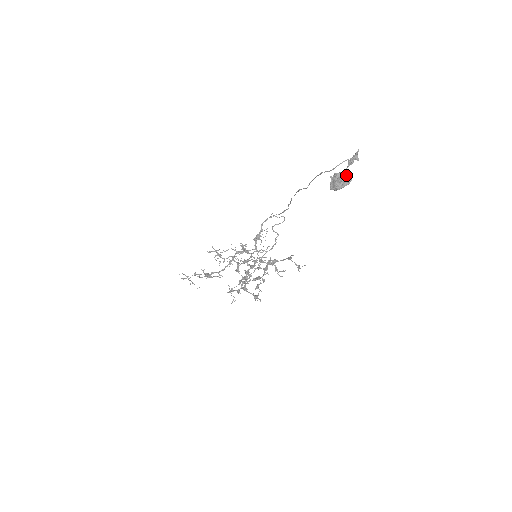
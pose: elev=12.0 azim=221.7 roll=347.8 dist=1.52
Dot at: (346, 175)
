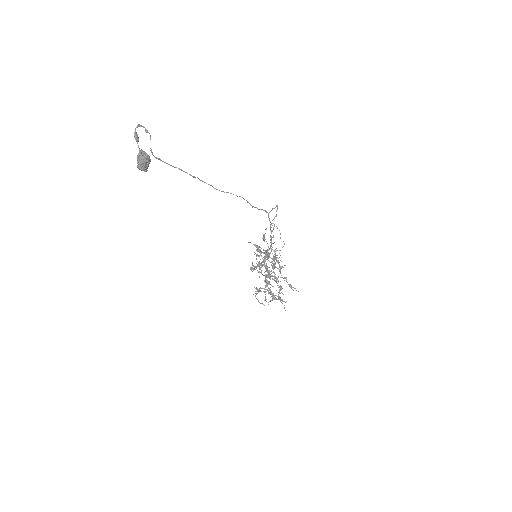
Dot at: (139, 153)
